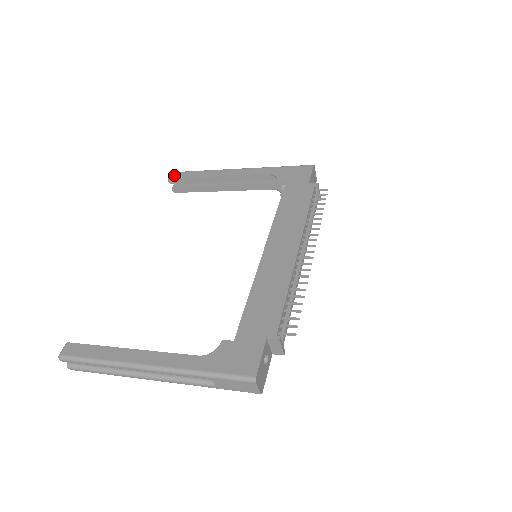
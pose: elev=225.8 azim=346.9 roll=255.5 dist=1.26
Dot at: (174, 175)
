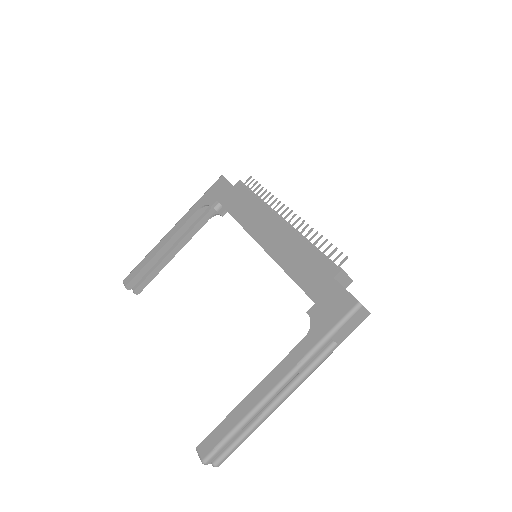
Dot at: (127, 281)
